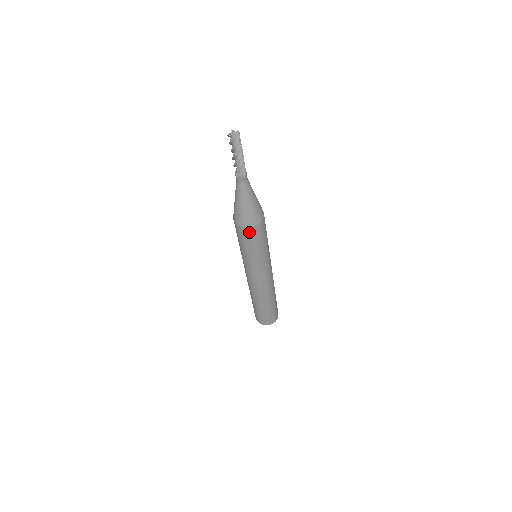
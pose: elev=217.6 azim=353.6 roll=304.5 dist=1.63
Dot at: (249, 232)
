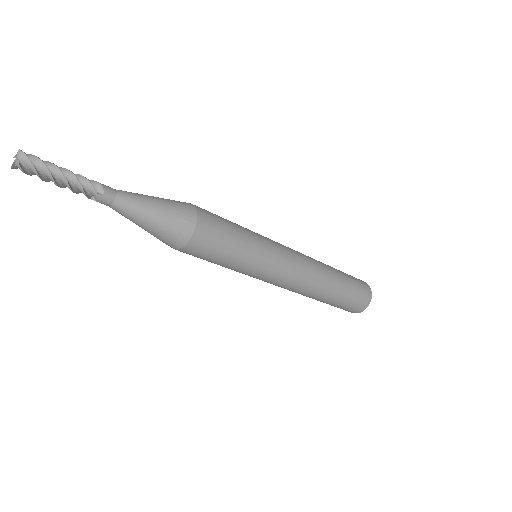
Dot at: (195, 247)
